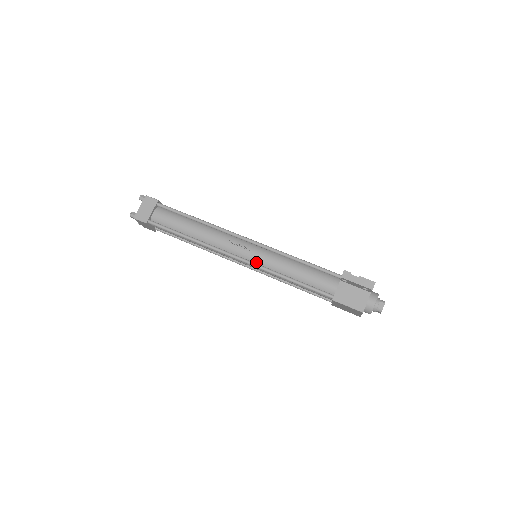
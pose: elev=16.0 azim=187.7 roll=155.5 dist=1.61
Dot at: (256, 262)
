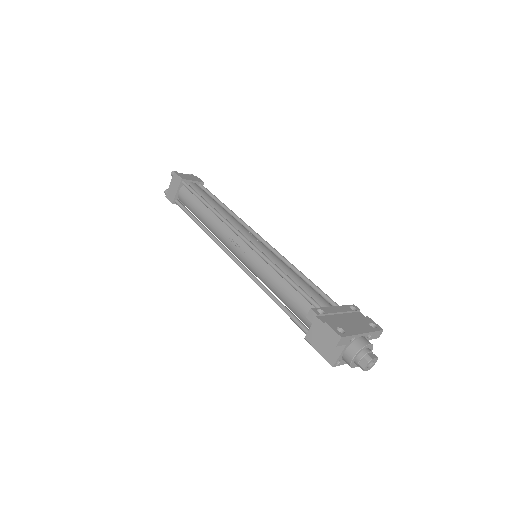
Dot at: (248, 266)
